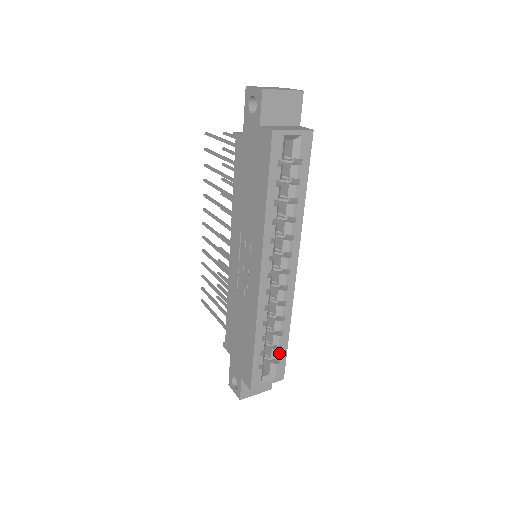
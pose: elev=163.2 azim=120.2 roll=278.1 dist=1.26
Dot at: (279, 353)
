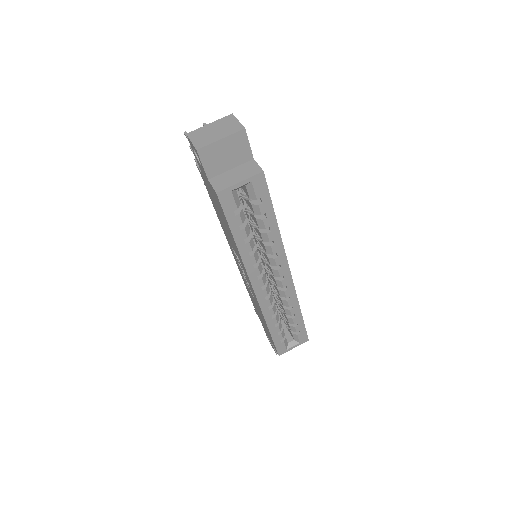
Dot at: (297, 328)
